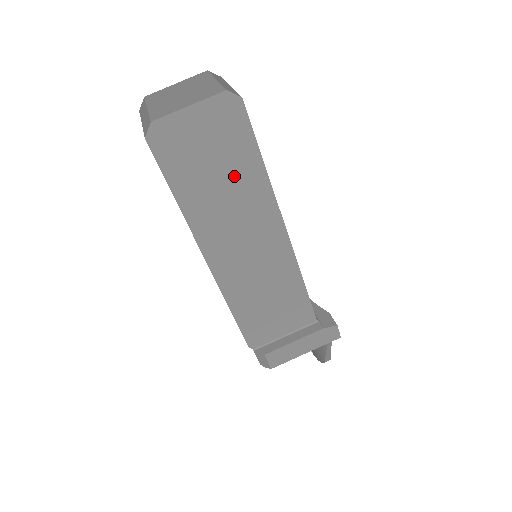
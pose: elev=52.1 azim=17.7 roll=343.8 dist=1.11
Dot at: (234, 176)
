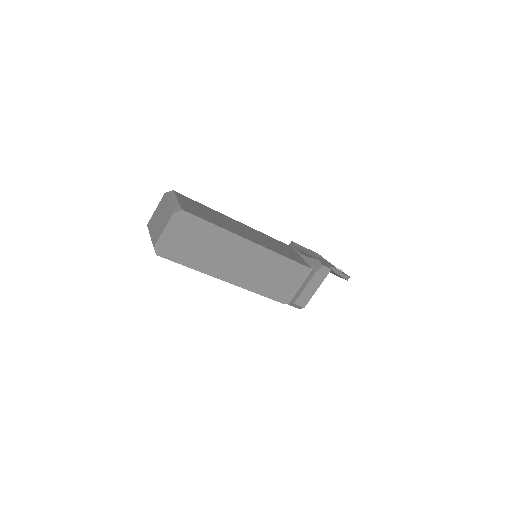
Dot at: (207, 240)
